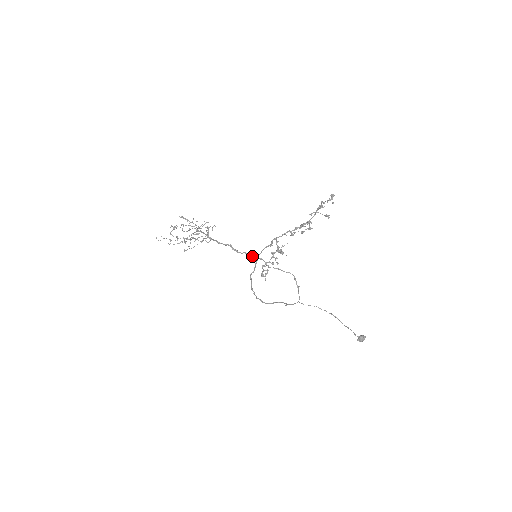
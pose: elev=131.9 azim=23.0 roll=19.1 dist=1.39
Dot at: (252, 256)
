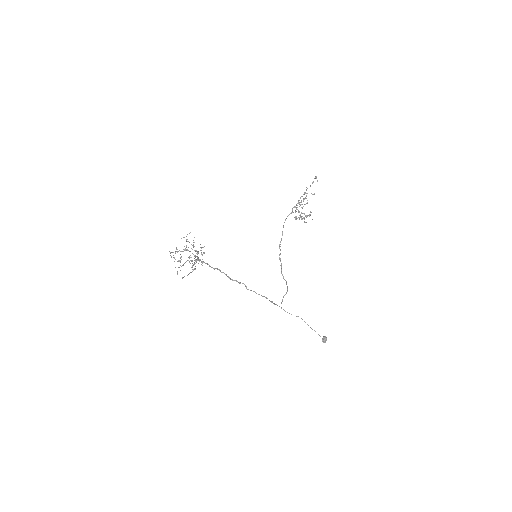
Dot at: occluded
